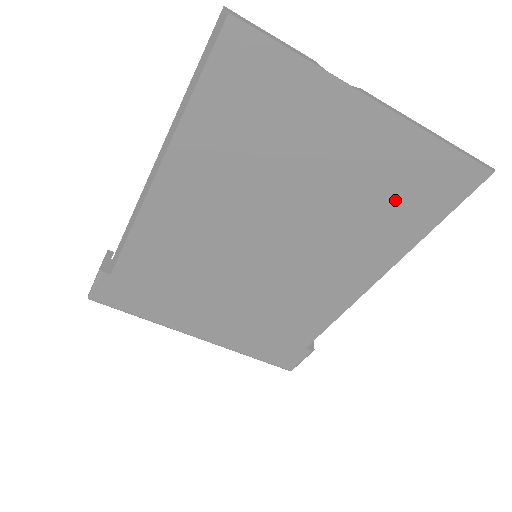
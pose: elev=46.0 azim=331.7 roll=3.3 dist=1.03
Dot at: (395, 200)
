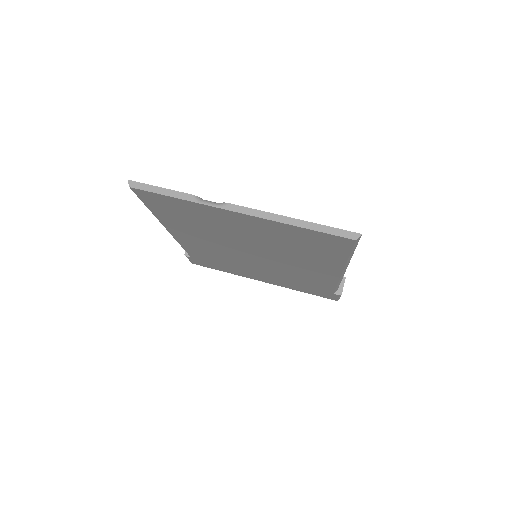
Dot at: (304, 246)
